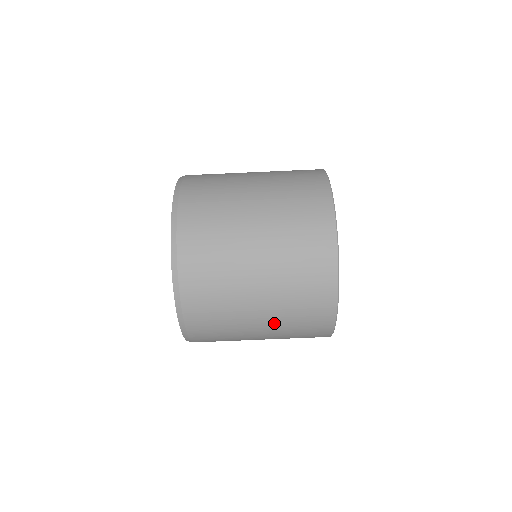
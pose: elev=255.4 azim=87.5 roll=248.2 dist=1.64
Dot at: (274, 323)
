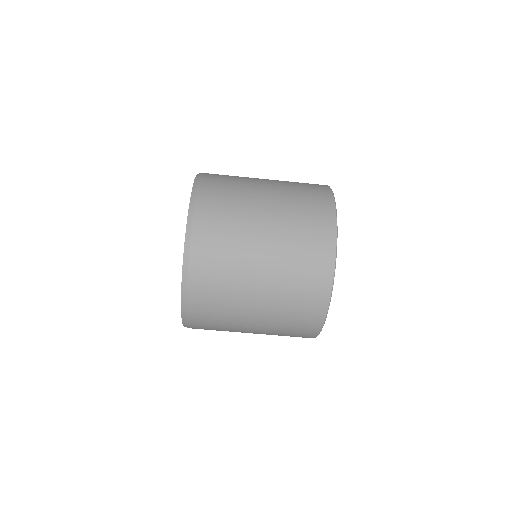
Dot at: (270, 307)
